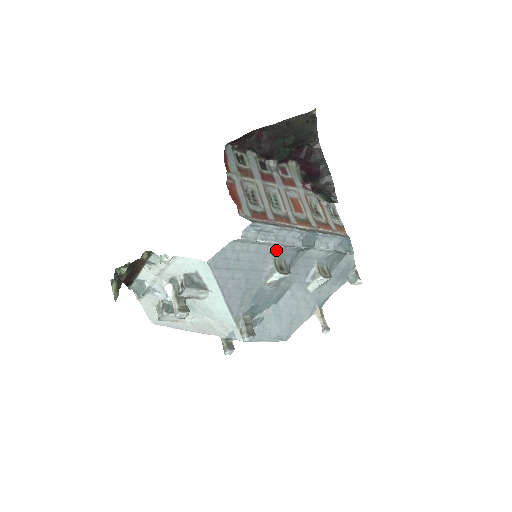
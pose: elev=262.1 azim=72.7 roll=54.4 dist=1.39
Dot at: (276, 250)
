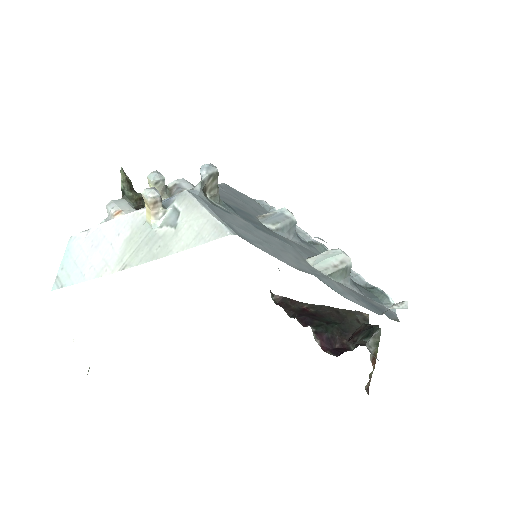
Dot at: occluded
